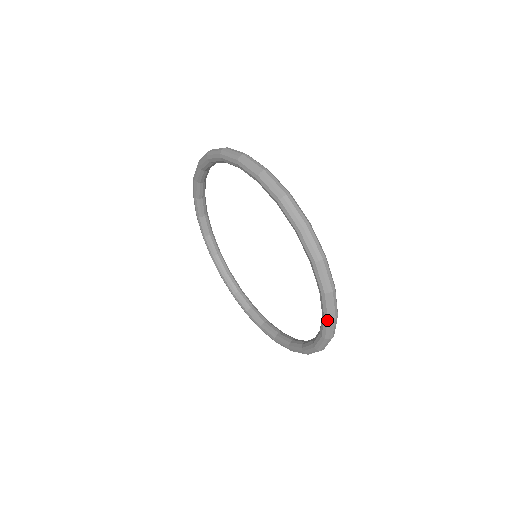
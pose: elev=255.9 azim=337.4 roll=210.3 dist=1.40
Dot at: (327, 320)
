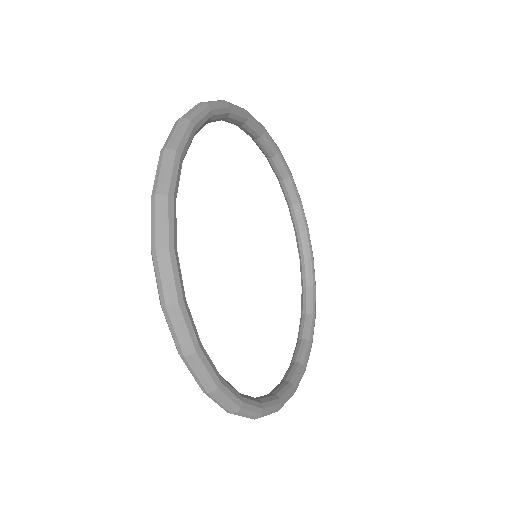
Dot at: (179, 353)
